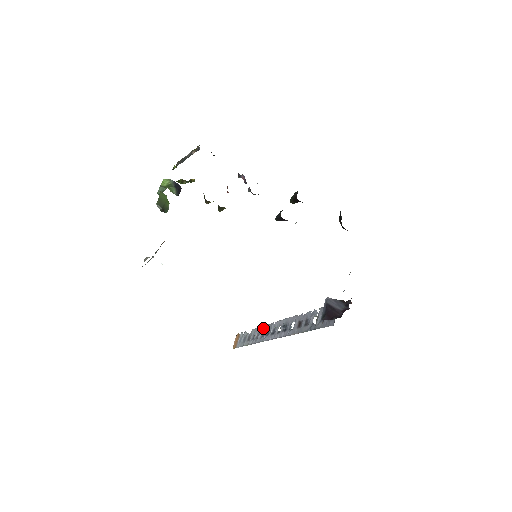
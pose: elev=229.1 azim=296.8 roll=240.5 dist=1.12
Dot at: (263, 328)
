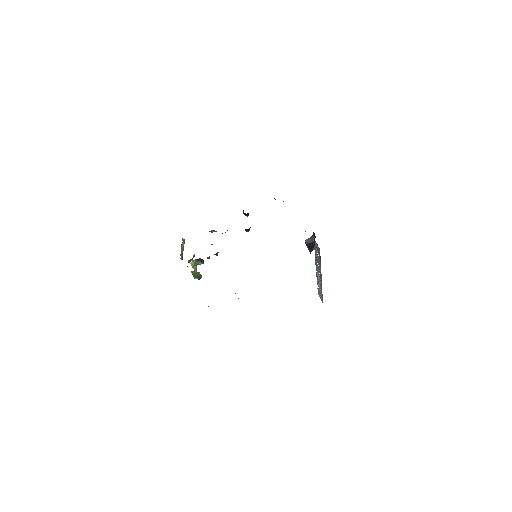
Dot at: (317, 279)
